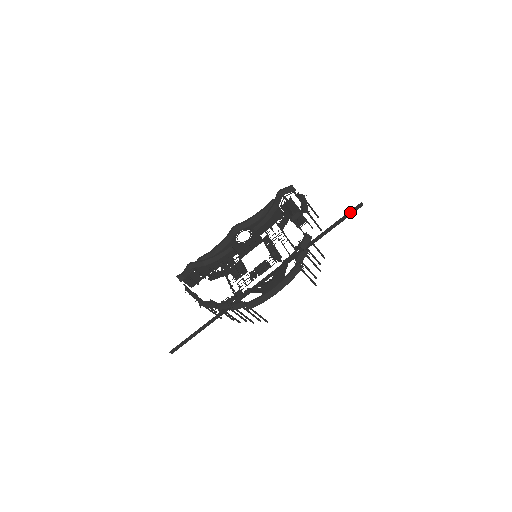
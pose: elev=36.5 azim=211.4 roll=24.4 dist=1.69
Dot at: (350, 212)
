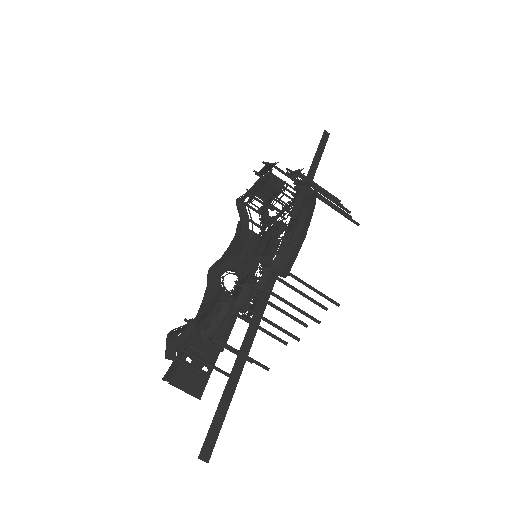
Dot at: (322, 142)
